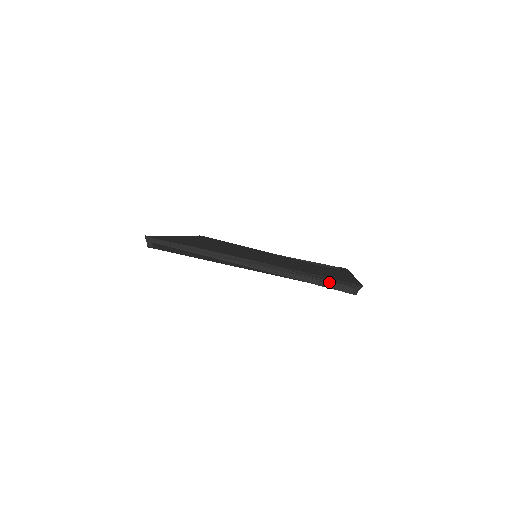
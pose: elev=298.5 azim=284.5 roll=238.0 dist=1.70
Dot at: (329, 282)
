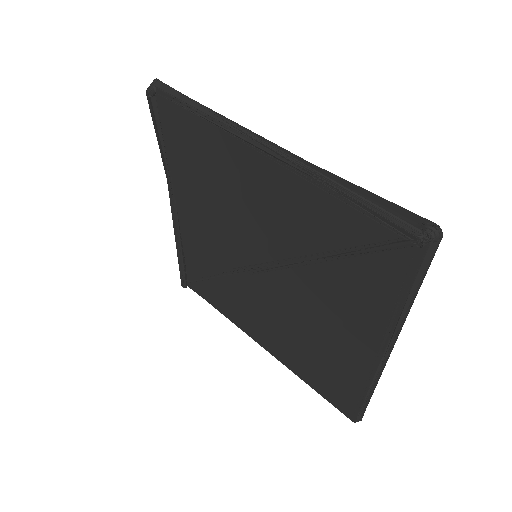
Dot at: (381, 207)
